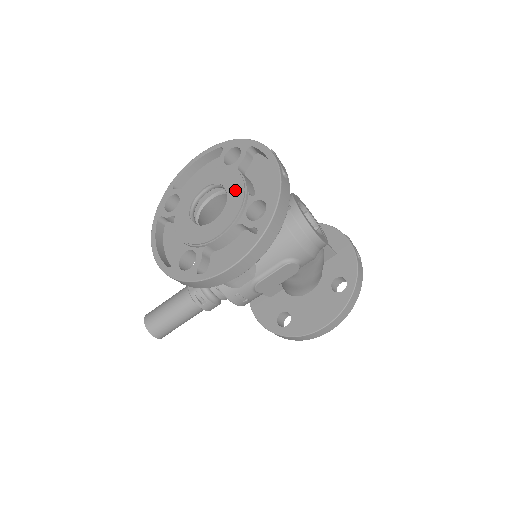
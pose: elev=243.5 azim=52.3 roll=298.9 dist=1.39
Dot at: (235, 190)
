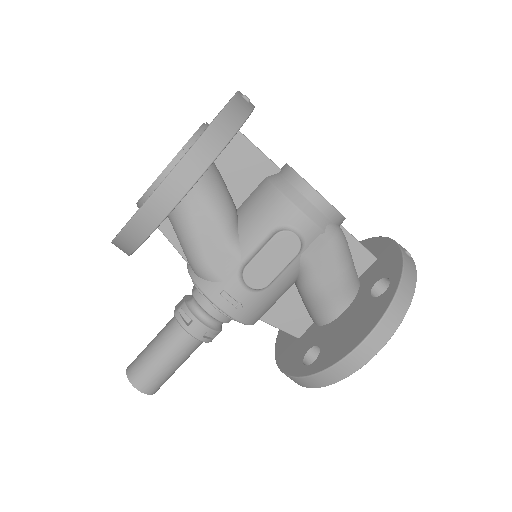
Dot at: occluded
